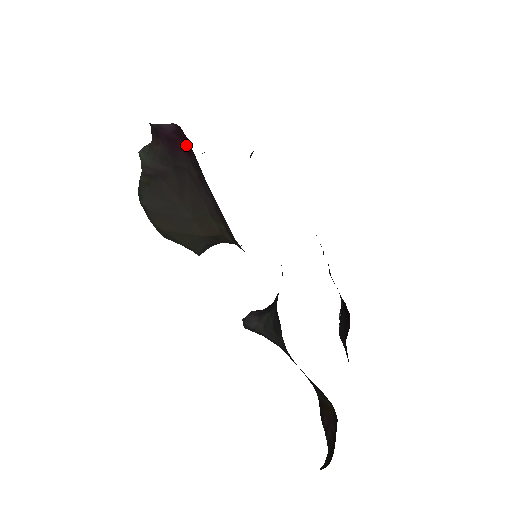
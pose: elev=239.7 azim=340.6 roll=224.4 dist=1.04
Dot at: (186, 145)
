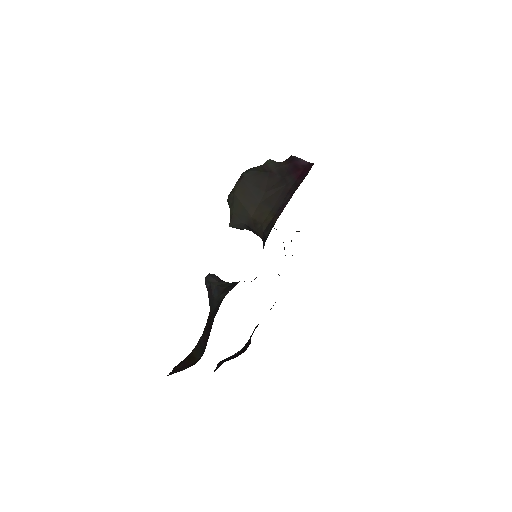
Dot at: (303, 173)
